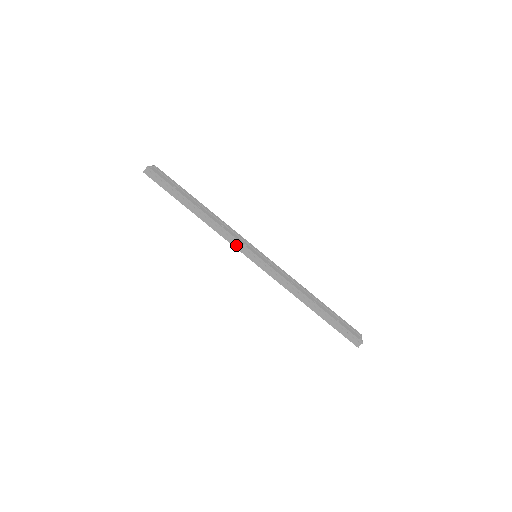
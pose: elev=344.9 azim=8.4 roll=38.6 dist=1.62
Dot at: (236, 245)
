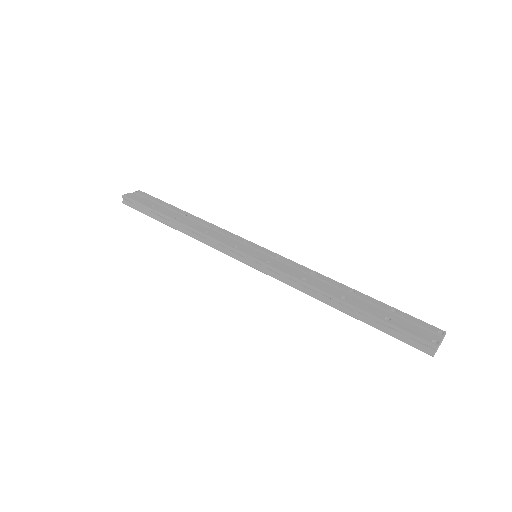
Dot at: (224, 250)
